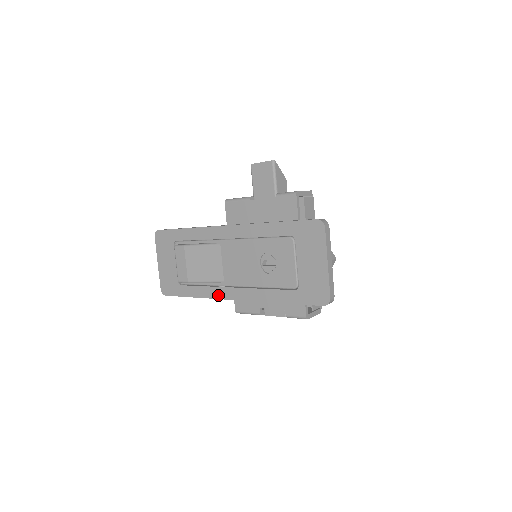
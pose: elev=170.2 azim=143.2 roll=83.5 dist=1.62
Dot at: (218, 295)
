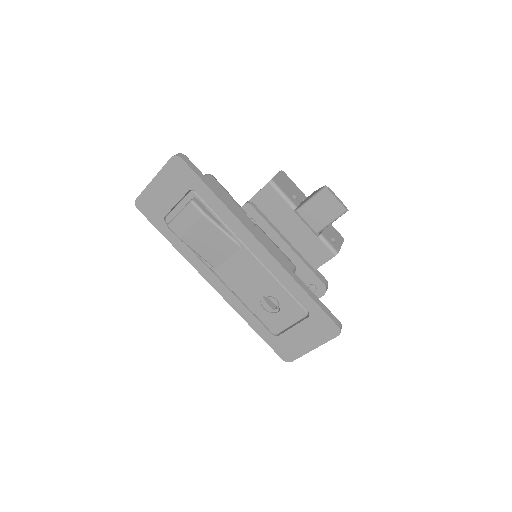
Dot at: (200, 269)
